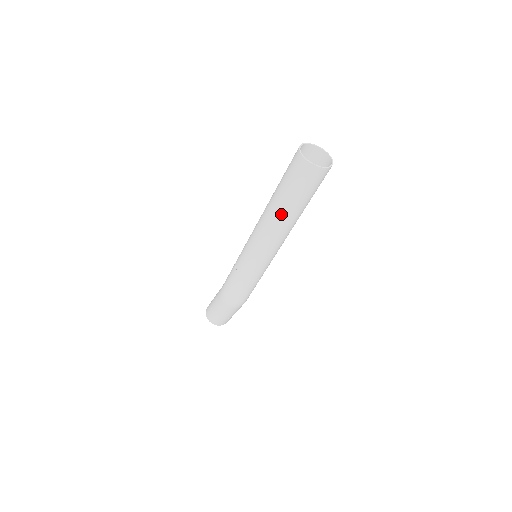
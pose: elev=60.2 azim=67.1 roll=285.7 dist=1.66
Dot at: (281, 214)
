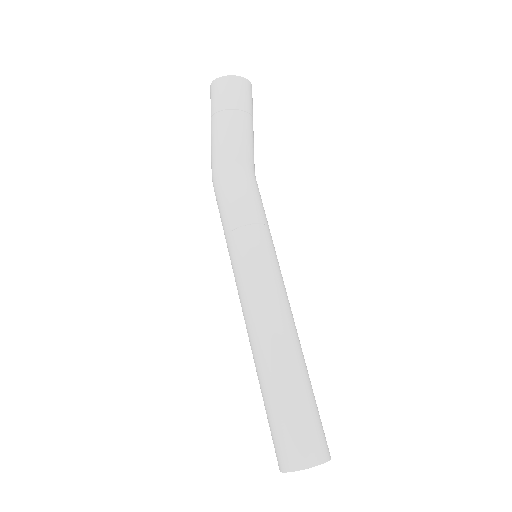
Dot at: occluded
